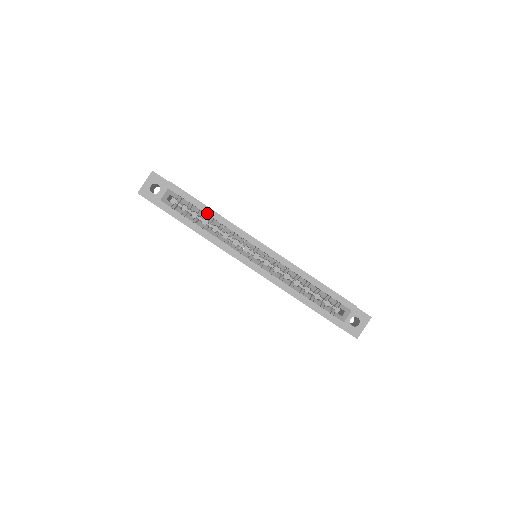
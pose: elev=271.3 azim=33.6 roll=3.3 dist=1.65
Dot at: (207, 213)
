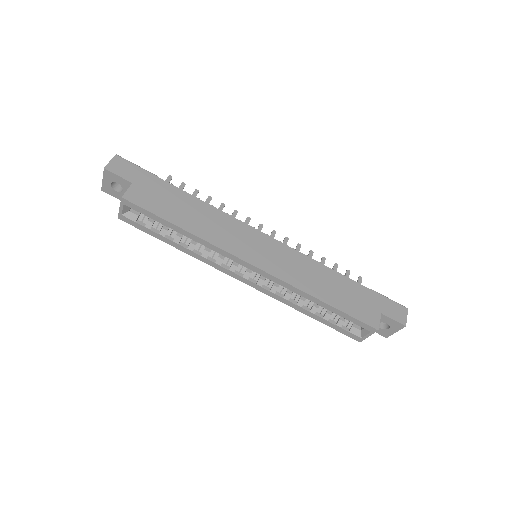
Dot at: (177, 231)
